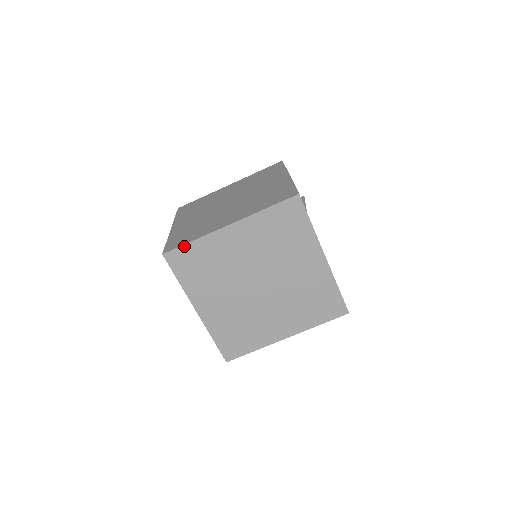
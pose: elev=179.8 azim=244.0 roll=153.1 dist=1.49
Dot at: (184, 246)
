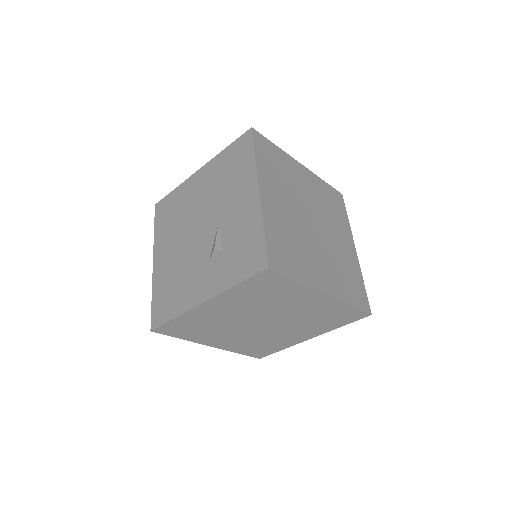
Dot at: (269, 141)
